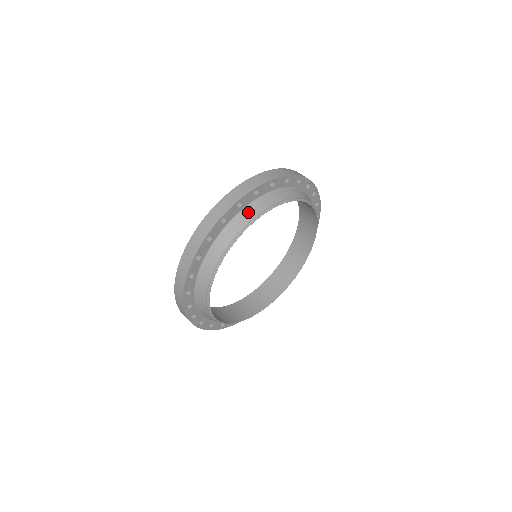
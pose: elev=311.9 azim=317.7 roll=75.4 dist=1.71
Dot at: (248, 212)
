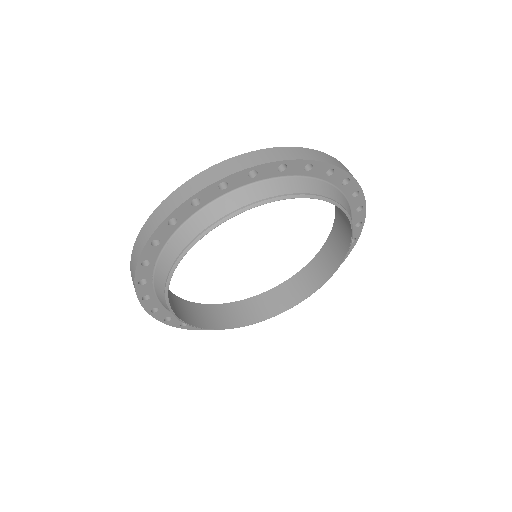
Dot at: (261, 189)
